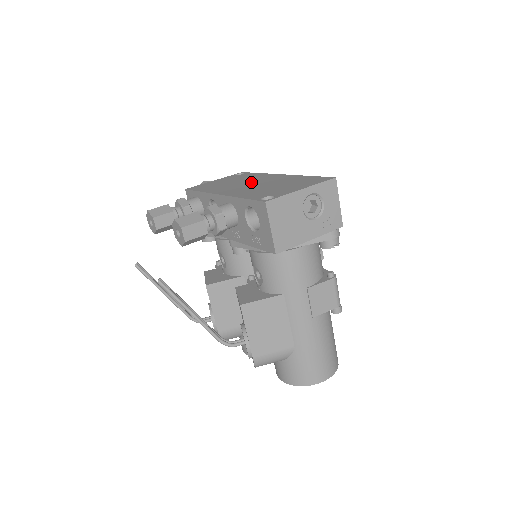
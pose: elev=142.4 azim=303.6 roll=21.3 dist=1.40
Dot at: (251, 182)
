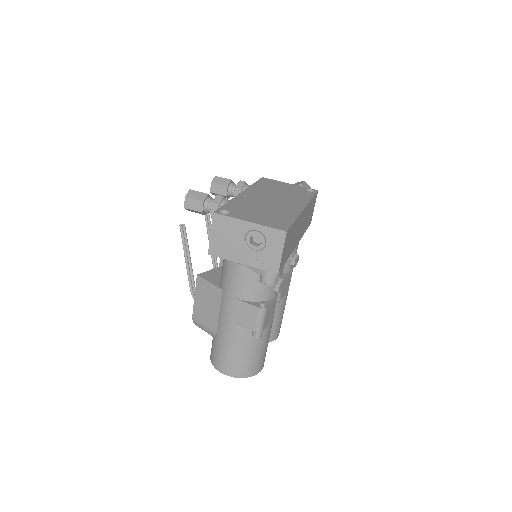
Dot at: (278, 199)
